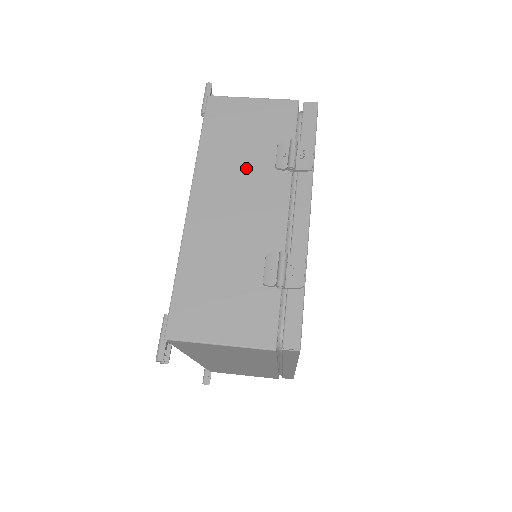
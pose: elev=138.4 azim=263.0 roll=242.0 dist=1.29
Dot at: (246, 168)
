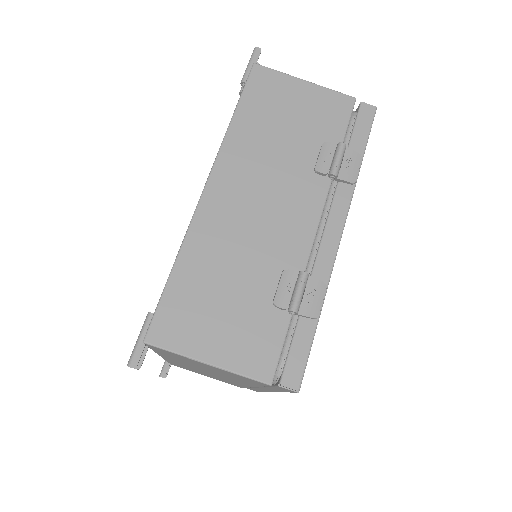
Dot at: (281, 161)
